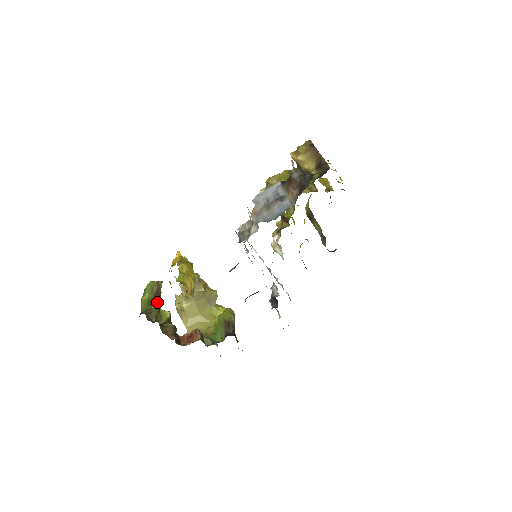
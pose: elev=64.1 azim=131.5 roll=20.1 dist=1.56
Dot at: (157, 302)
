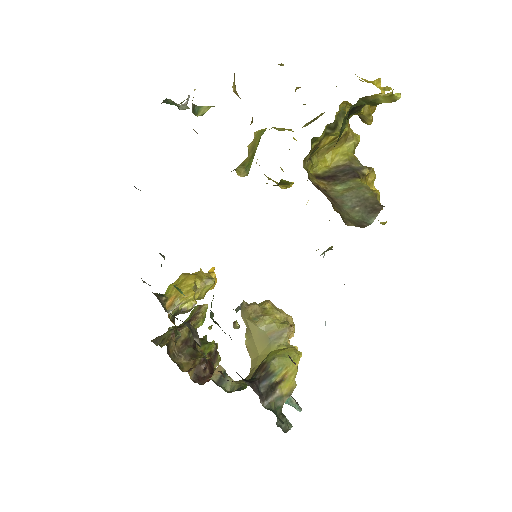
Dot at: (181, 326)
